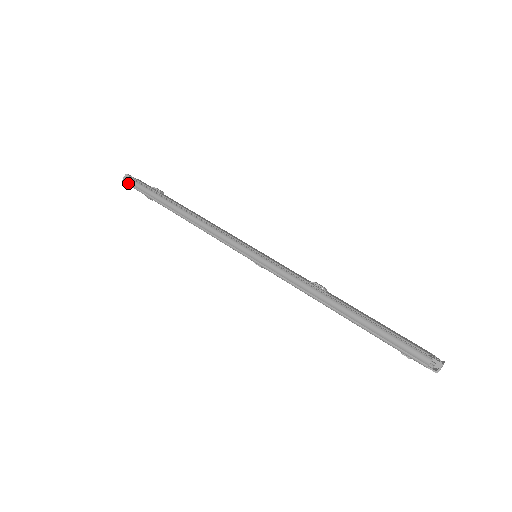
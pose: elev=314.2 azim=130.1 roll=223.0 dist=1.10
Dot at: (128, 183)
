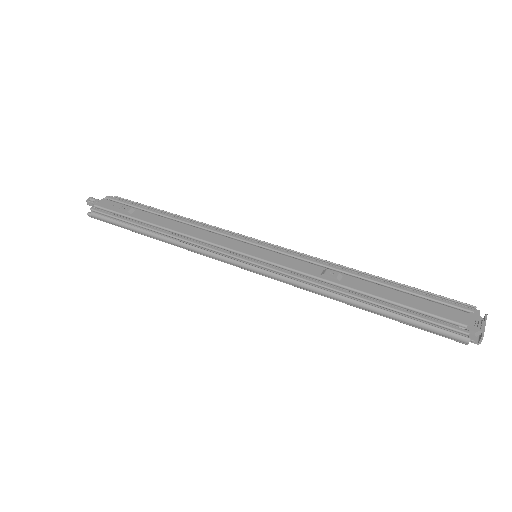
Dot at: occluded
